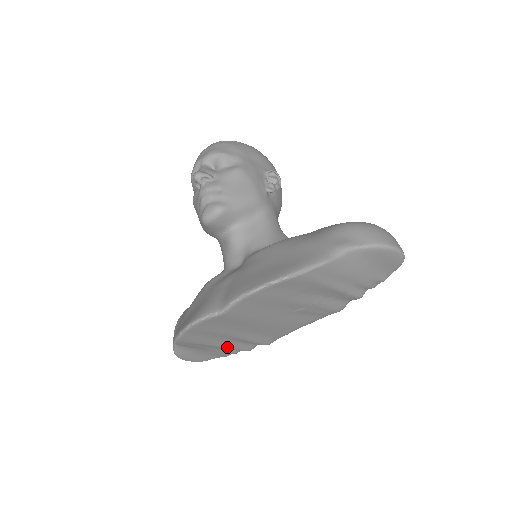
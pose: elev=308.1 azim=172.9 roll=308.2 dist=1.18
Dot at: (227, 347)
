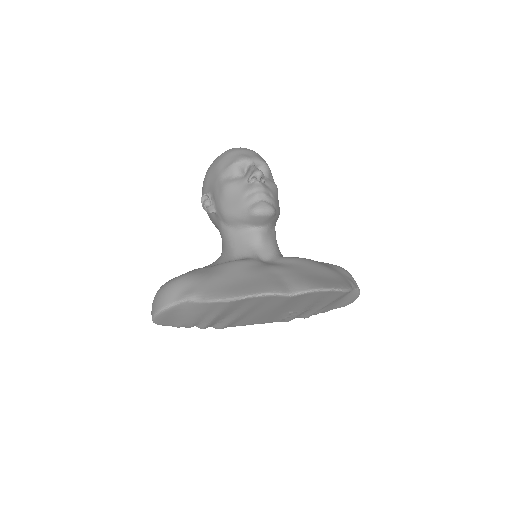
Dot at: (213, 320)
